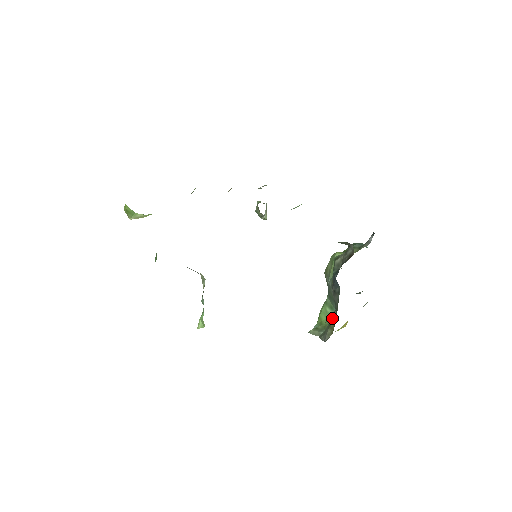
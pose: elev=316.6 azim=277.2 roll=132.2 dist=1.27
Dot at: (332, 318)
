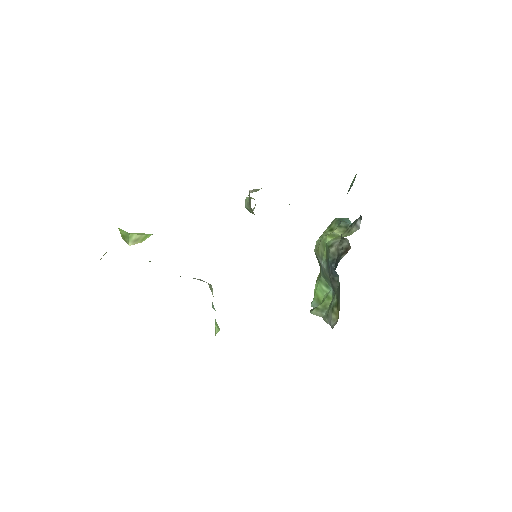
Dot at: (334, 303)
